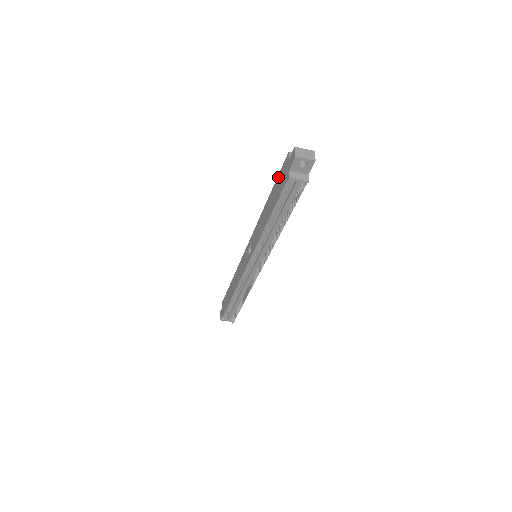
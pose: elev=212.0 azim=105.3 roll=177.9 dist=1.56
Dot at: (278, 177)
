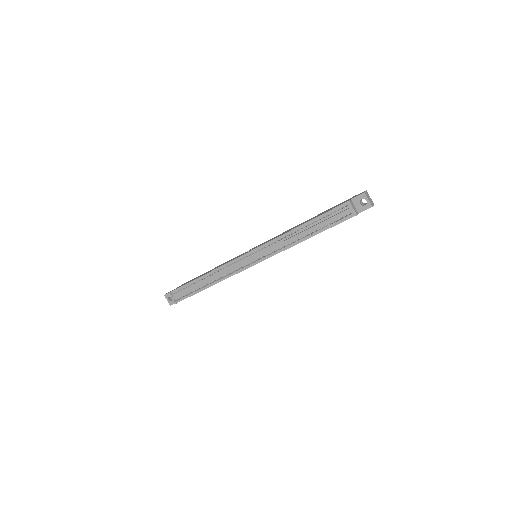
Dot at: occluded
